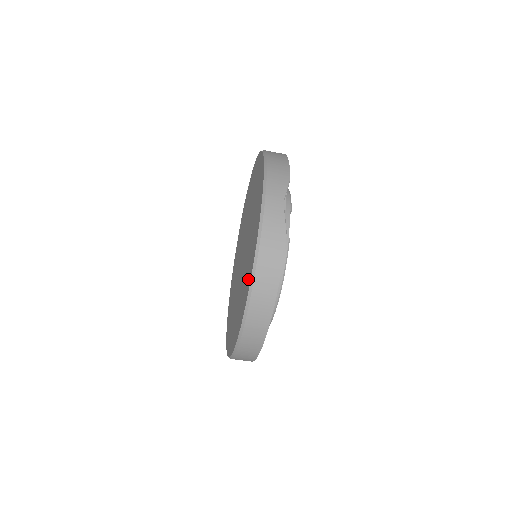
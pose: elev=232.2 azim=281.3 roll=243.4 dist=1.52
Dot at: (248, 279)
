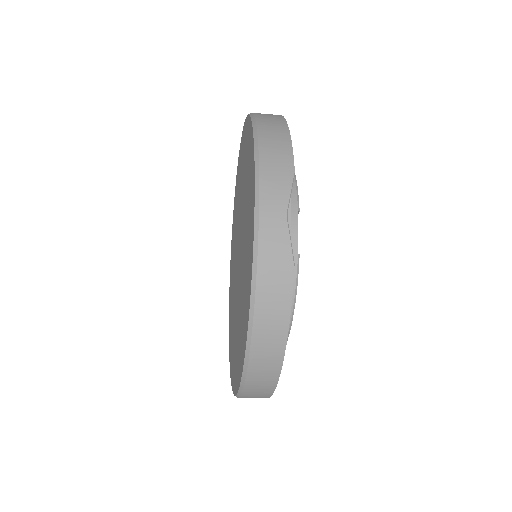
Dot at: (245, 322)
